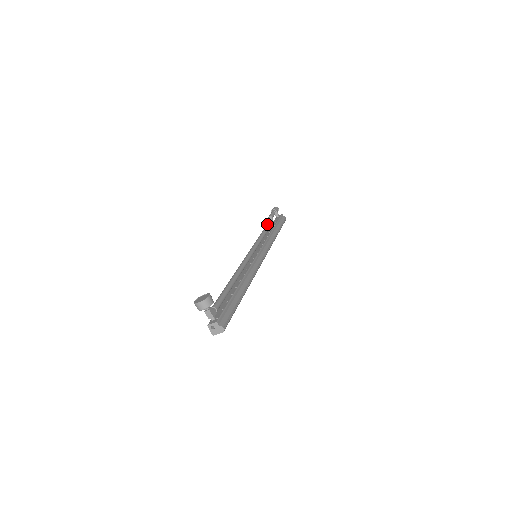
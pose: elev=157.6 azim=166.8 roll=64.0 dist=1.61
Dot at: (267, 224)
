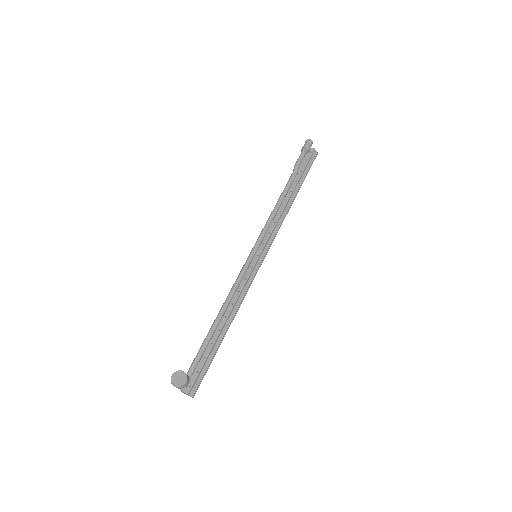
Dot at: (288, 184)
